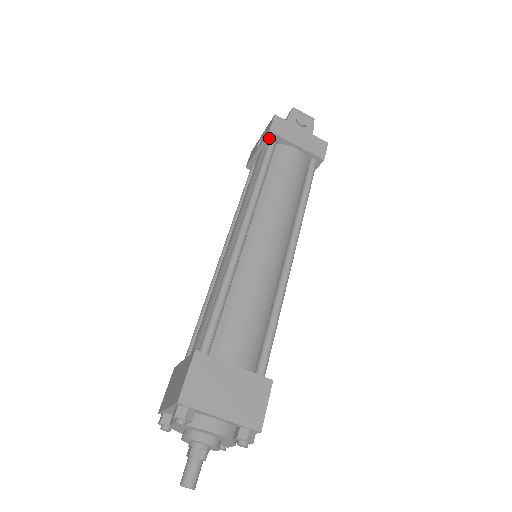
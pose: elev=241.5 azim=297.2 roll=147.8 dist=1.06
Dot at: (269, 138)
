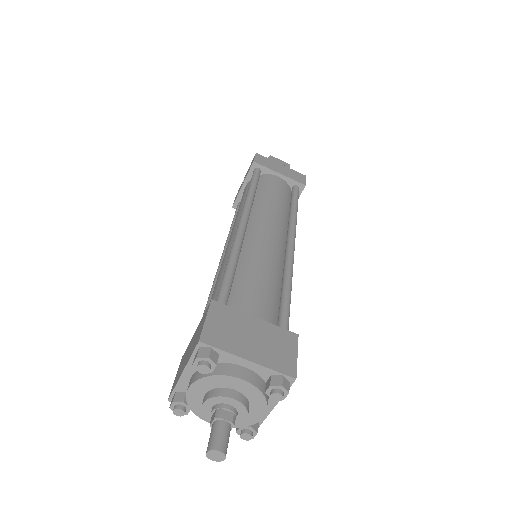
Dot at: (253, 169)
